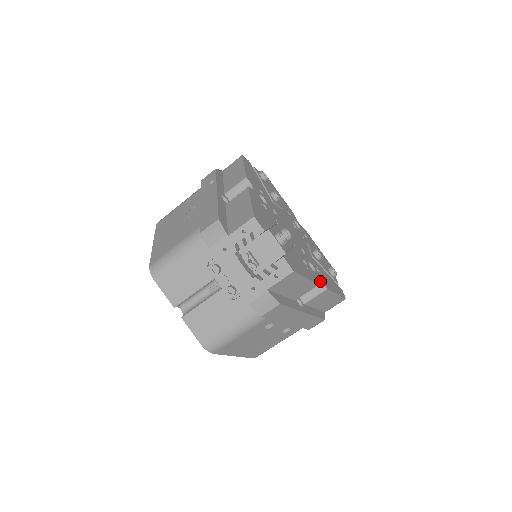
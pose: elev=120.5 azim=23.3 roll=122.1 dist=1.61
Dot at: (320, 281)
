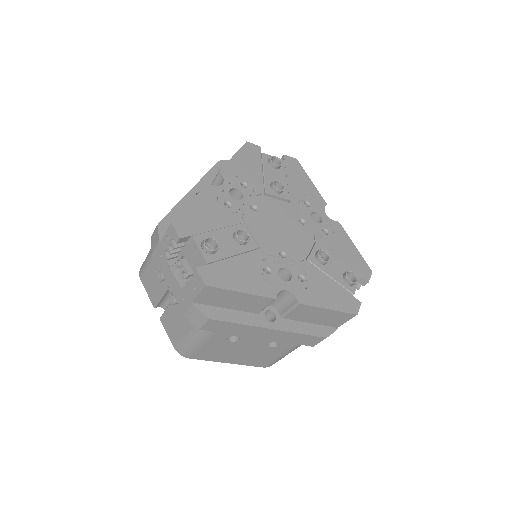
Dot at: (291, 293)
